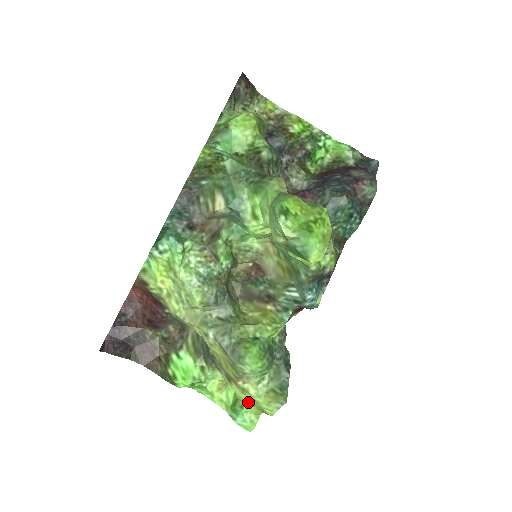
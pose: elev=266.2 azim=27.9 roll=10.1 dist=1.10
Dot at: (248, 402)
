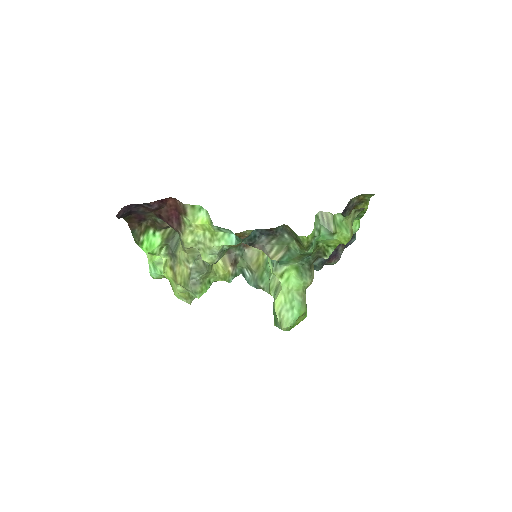
Dot at: (169, 279)
